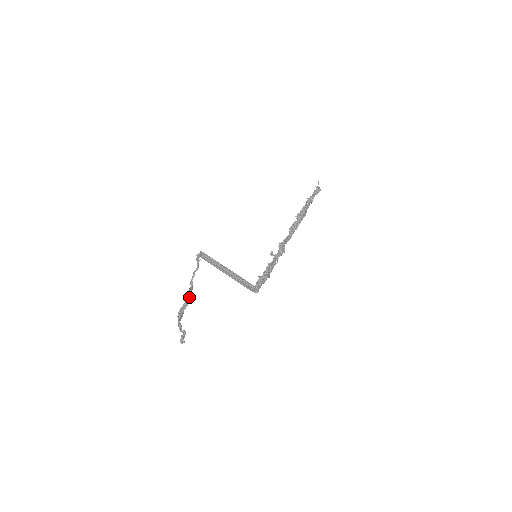
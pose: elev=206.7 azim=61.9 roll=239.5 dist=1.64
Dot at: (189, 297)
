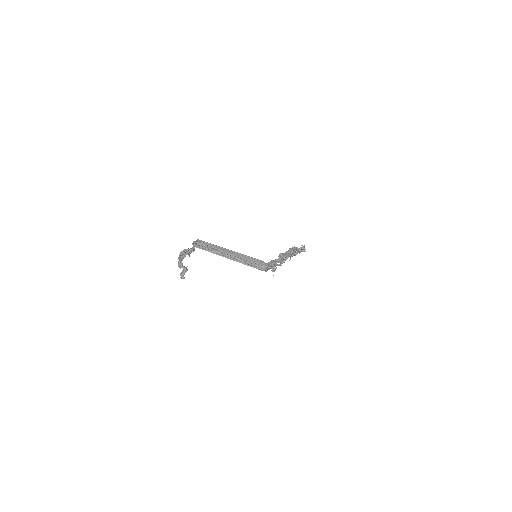
Dot at: (192, 248)
